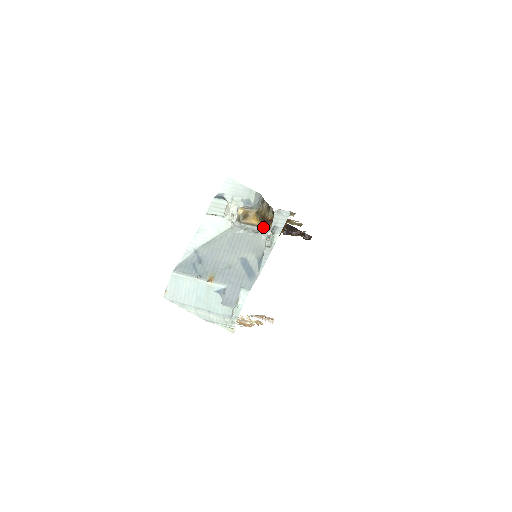
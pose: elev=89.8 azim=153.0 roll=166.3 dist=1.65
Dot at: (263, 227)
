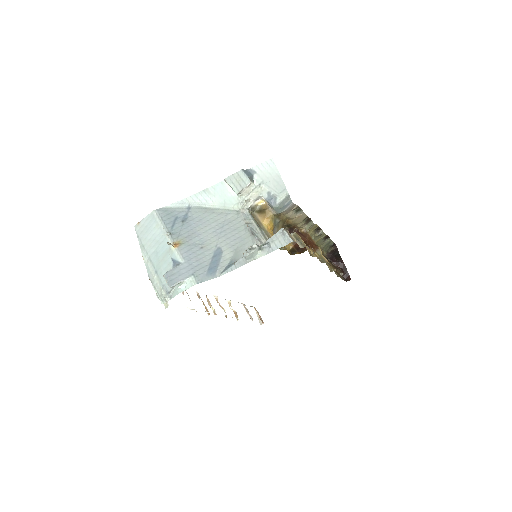
Dot at: (265, 235)
